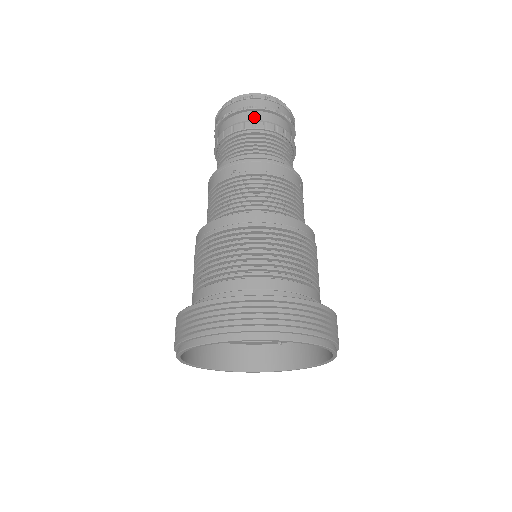
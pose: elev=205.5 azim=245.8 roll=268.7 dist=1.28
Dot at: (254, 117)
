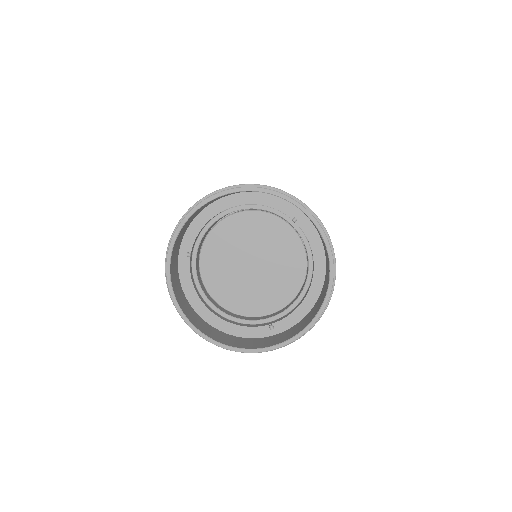
Dot at: occluded
